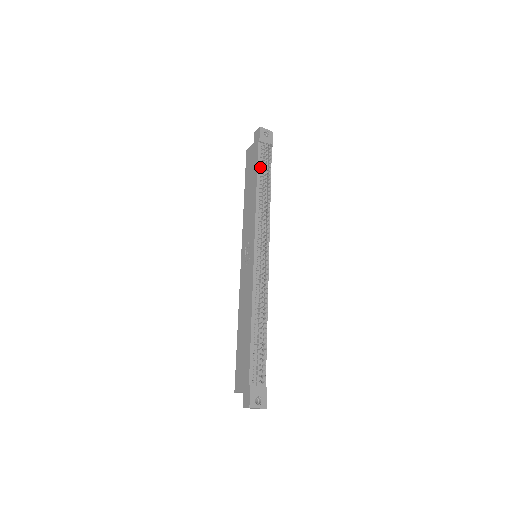
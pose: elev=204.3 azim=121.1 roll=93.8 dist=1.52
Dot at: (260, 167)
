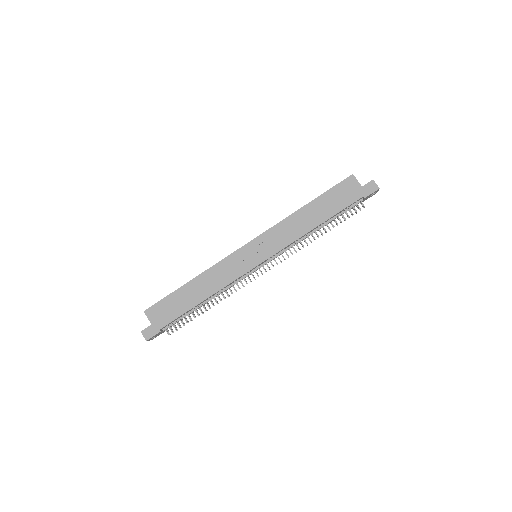
Dot at: (338, 213)
